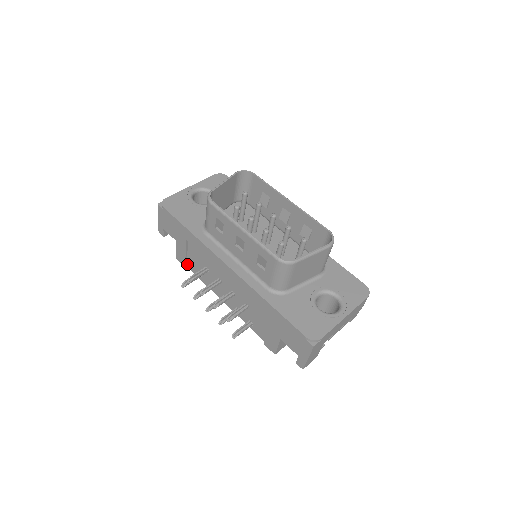
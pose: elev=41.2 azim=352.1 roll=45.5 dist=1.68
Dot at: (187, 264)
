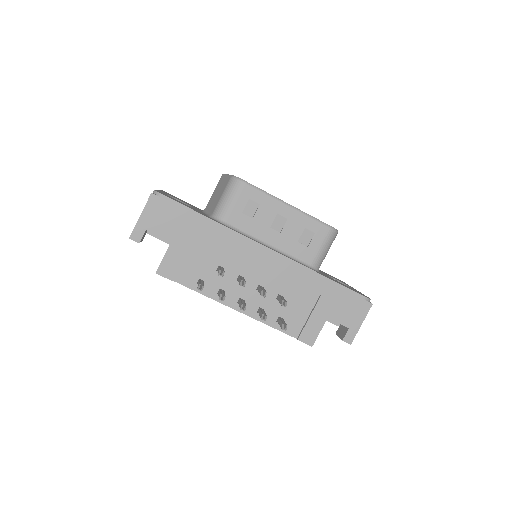
Dot at: (175, 275)
